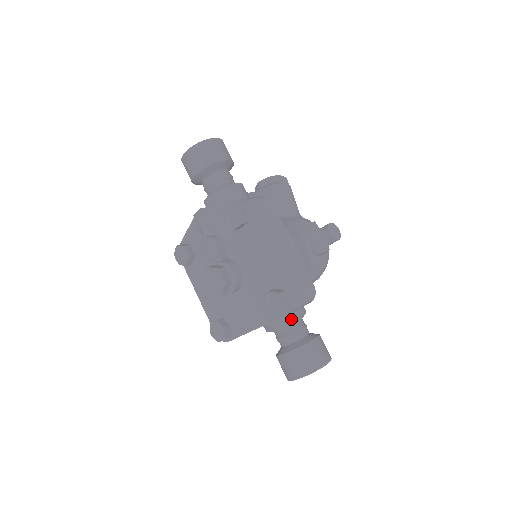
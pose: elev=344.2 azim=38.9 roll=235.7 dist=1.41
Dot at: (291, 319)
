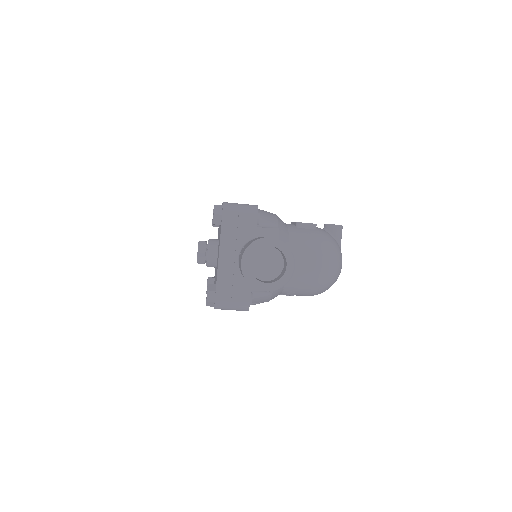
Dot at: occluded
